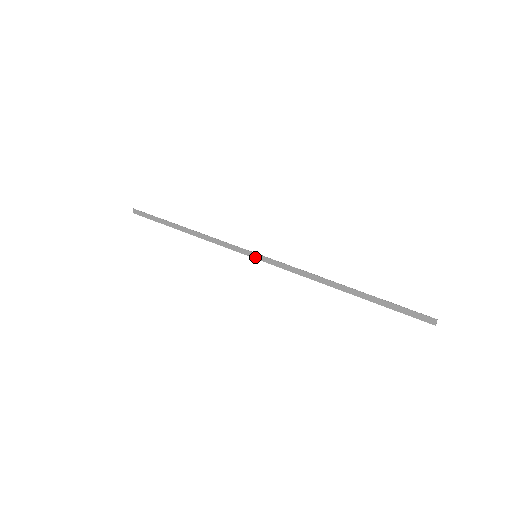
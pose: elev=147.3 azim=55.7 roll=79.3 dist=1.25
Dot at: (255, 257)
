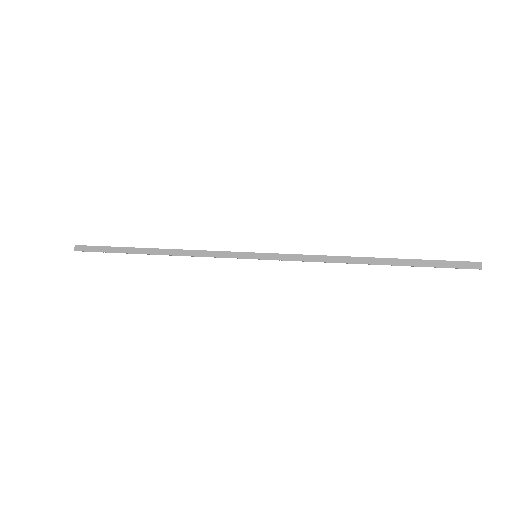
Dot at: (255, 257)
